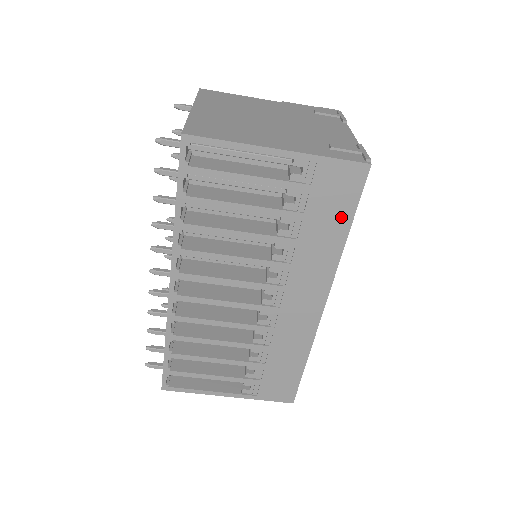
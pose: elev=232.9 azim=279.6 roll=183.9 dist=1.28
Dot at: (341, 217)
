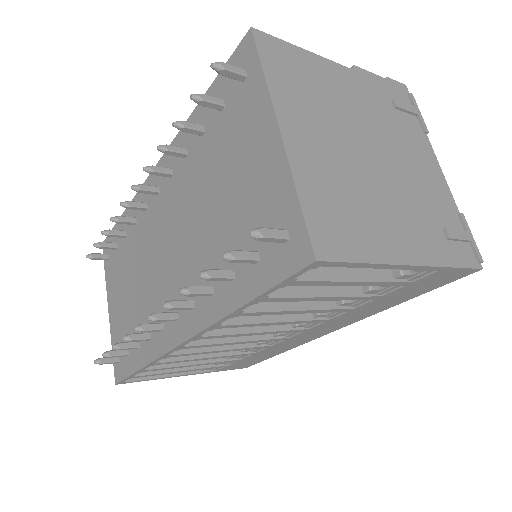
Dot at: (412, 295)
